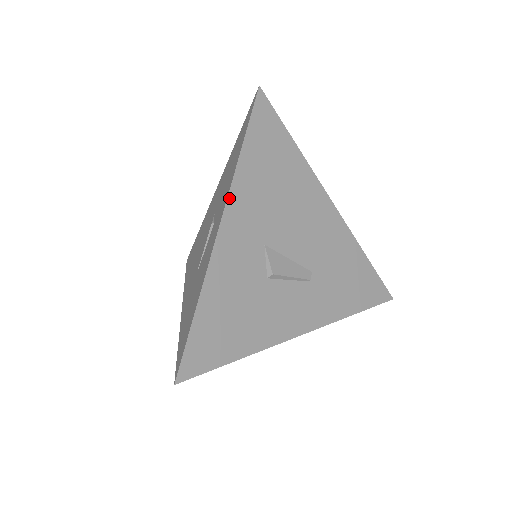
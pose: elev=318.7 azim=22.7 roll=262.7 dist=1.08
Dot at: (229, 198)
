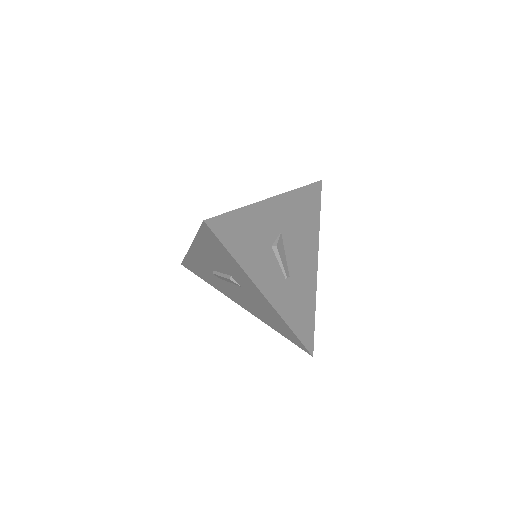
Dot at: (283, 194)
